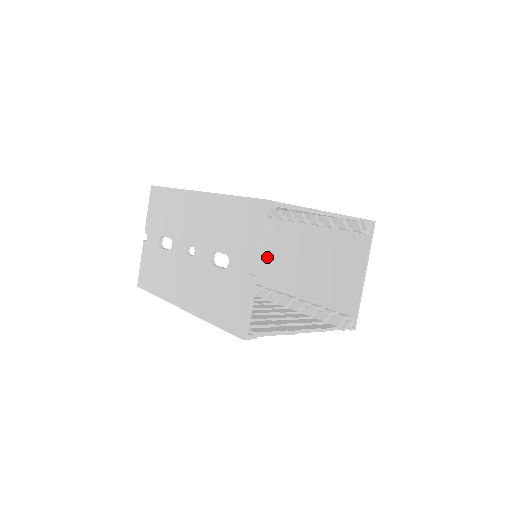
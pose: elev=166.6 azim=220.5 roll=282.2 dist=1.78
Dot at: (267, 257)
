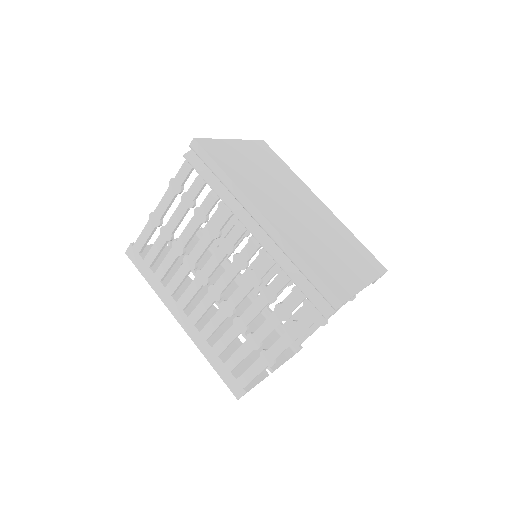
Dot at: occluded
